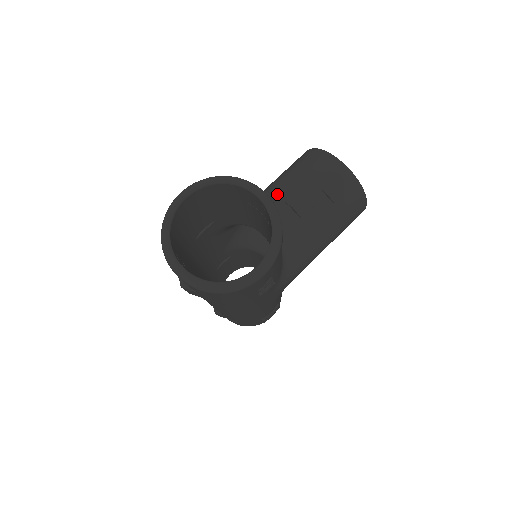
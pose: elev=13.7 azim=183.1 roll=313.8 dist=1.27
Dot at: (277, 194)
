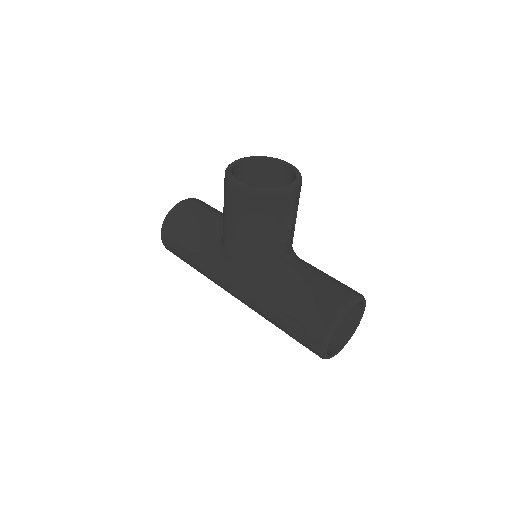
Dot at: (271, 243)
